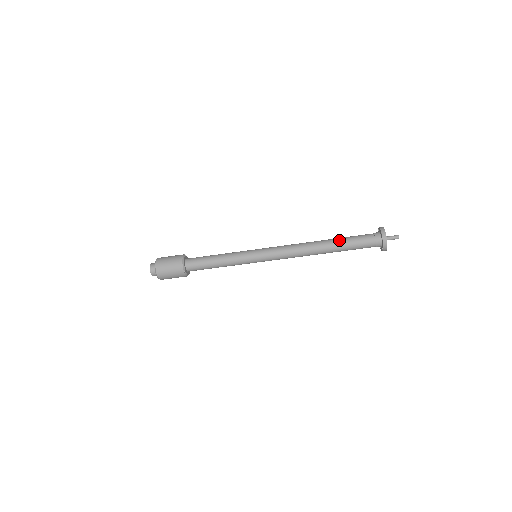
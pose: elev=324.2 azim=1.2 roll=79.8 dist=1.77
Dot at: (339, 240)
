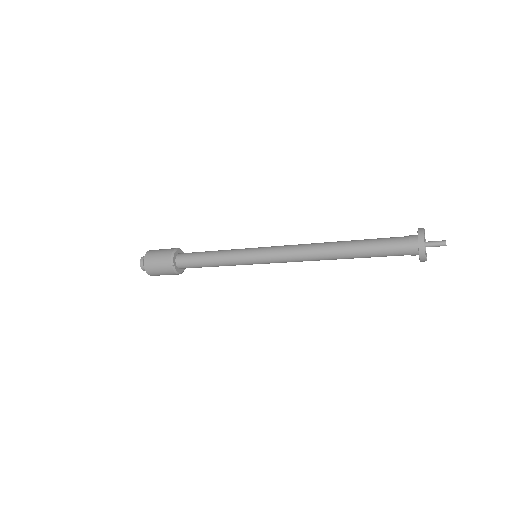
Dot at: (359, 241)
